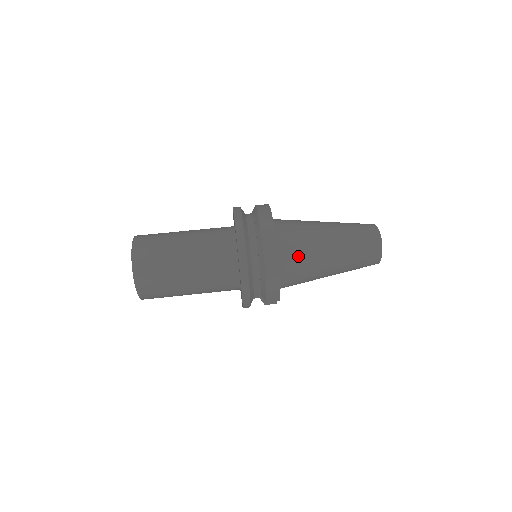
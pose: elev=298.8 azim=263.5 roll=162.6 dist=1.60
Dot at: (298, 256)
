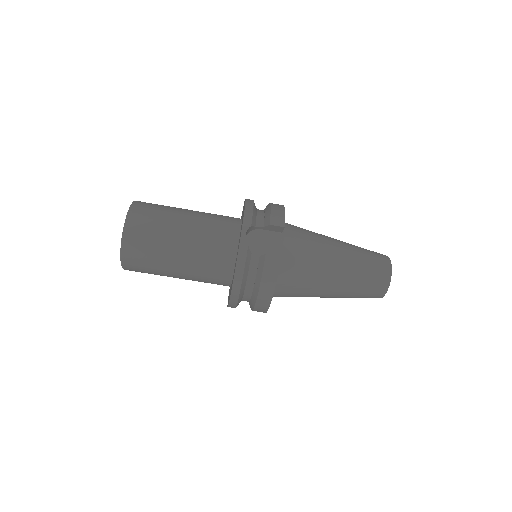
Dot at: occluded
